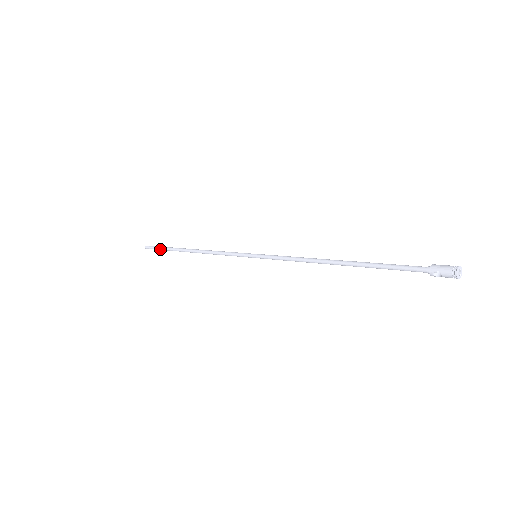
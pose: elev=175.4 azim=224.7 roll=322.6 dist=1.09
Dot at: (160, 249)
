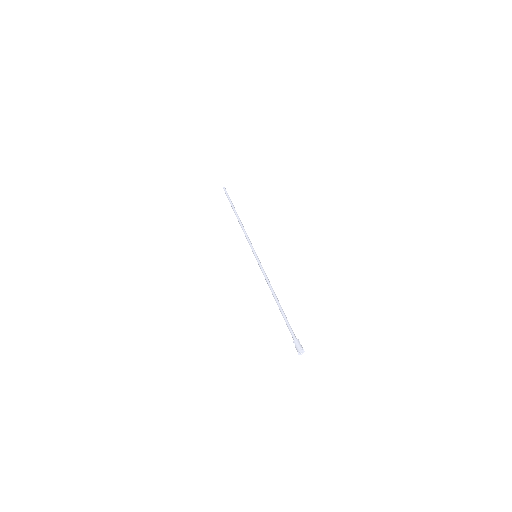
Dot at: (228, 199)
